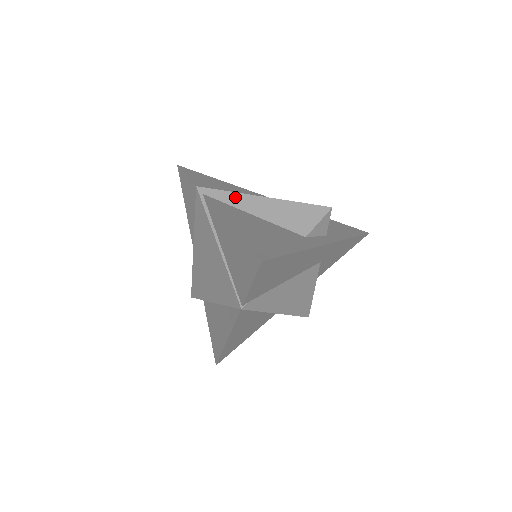
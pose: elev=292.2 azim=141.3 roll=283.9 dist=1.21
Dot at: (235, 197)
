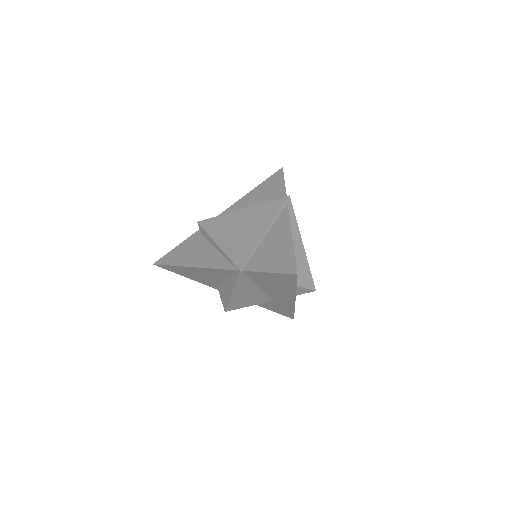
Dot at: (295, 225)
